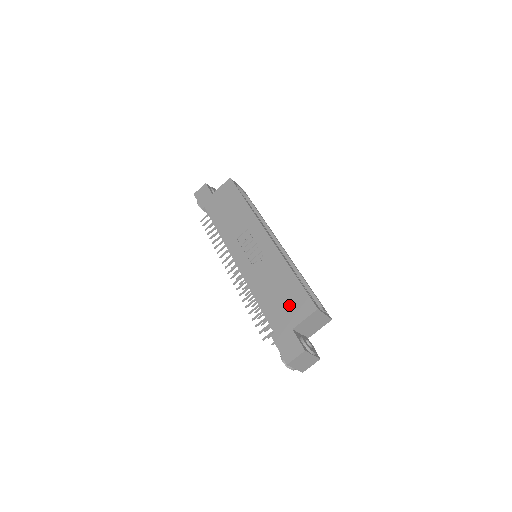
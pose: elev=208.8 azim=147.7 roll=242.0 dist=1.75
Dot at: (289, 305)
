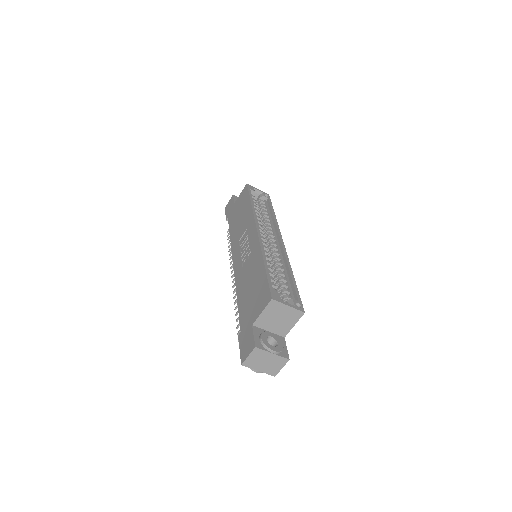
Dot at: (255, 299)
